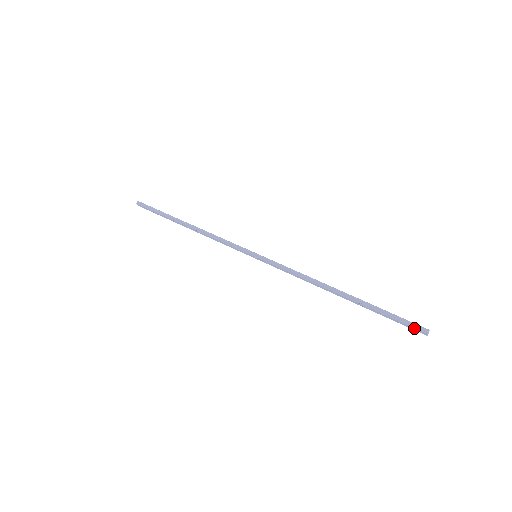
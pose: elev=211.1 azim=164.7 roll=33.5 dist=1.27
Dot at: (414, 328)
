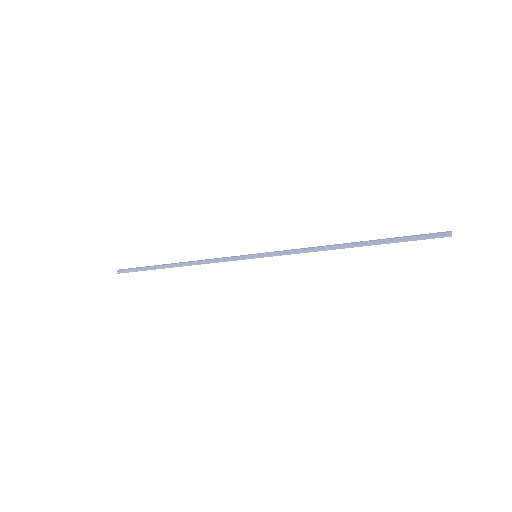
Dot at: occluded
